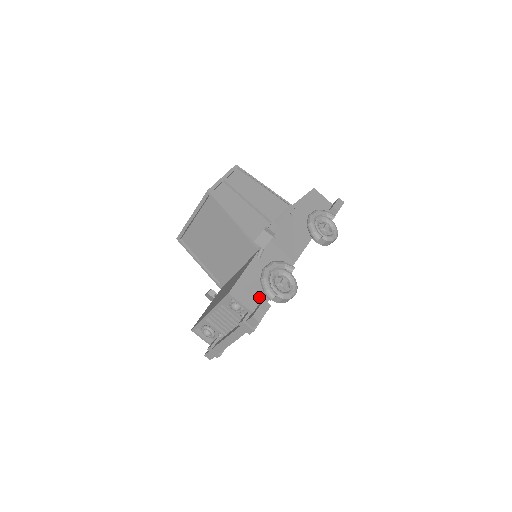
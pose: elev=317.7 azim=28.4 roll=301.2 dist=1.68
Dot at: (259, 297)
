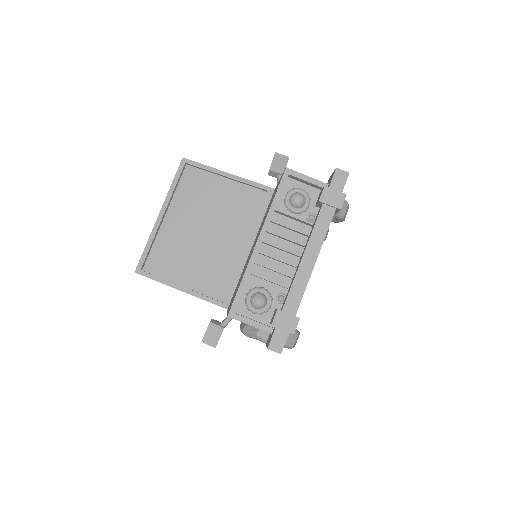
Dot at: occluded
